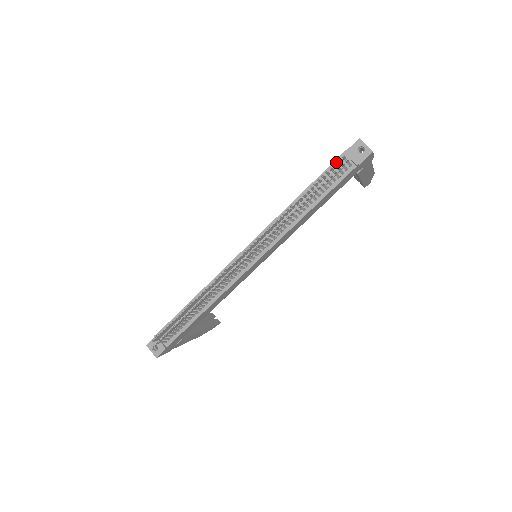
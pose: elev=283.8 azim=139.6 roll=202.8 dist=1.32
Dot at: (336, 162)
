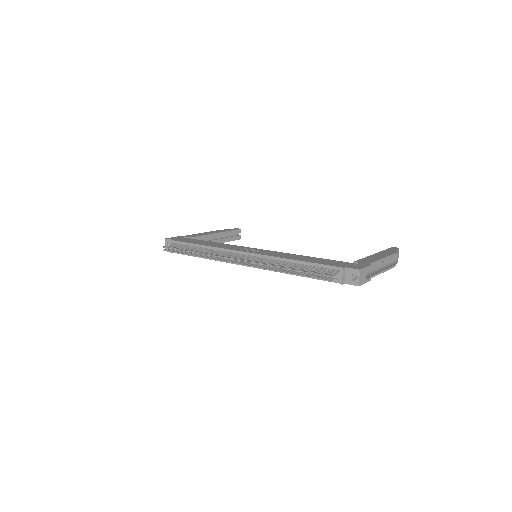
Dot at: (333, 267)
